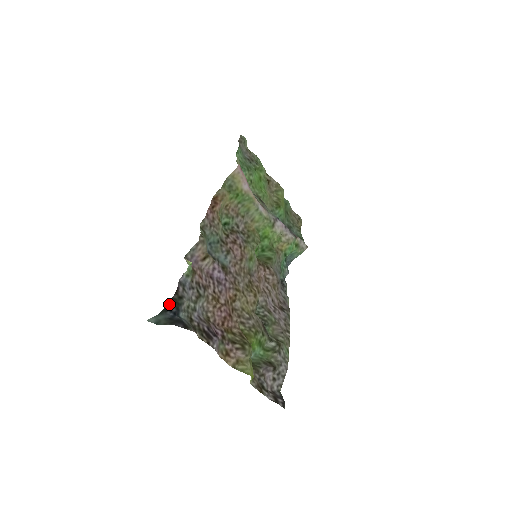
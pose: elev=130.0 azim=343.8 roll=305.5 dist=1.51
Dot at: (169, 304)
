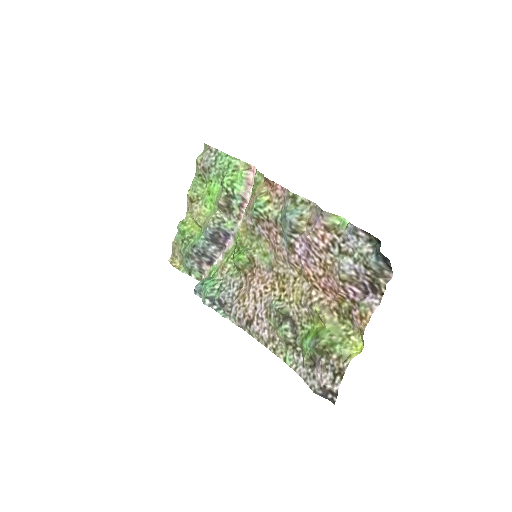
Dot at: occluded
